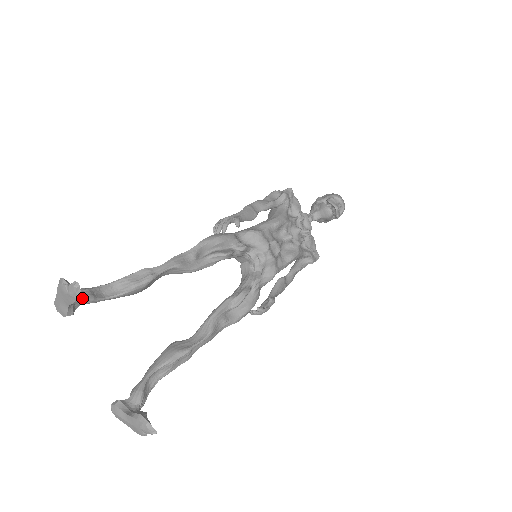
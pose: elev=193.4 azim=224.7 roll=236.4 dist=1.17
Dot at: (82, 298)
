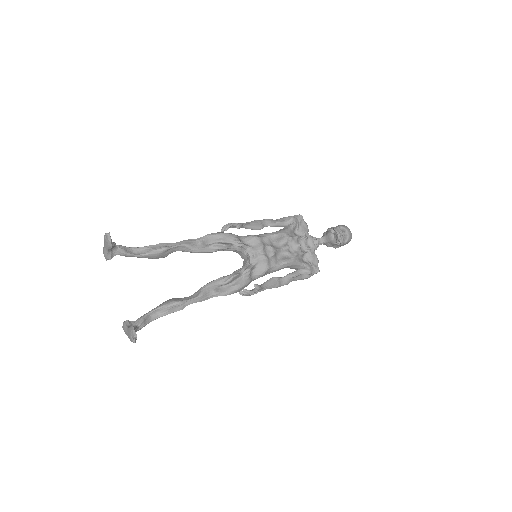
Dot at: (112, 244)
